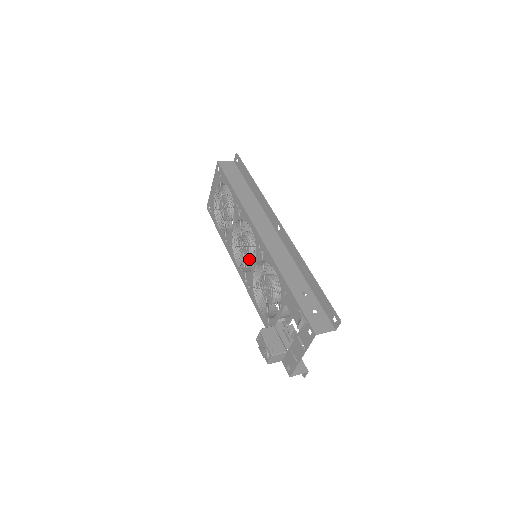
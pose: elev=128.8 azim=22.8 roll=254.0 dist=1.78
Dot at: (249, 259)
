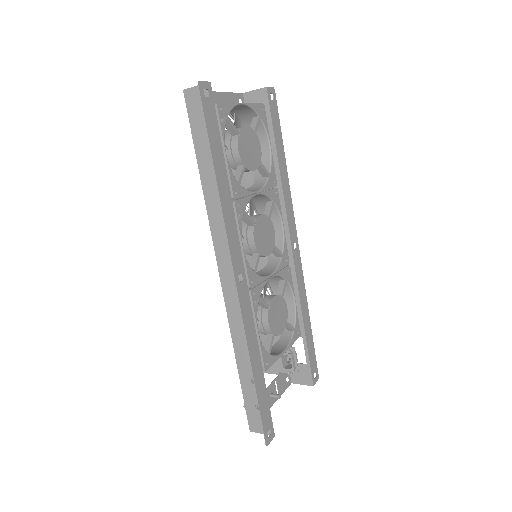
Dot at: occluded
